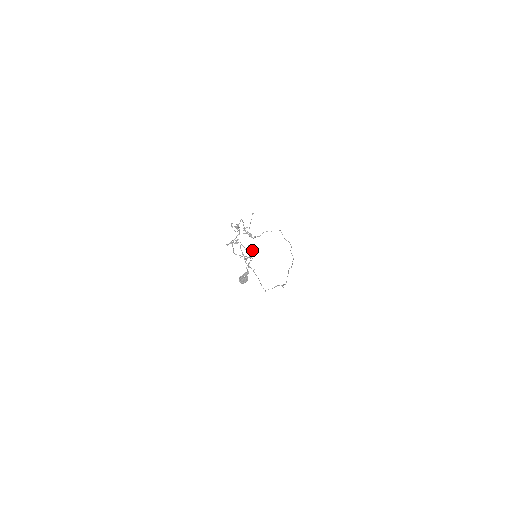
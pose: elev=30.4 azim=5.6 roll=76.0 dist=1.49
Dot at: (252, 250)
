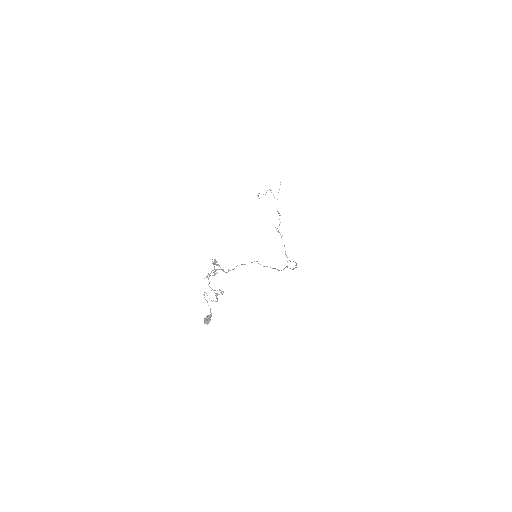
Dot at: occluded
